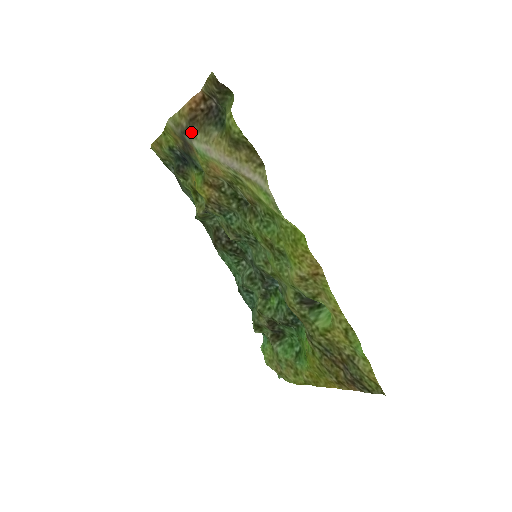
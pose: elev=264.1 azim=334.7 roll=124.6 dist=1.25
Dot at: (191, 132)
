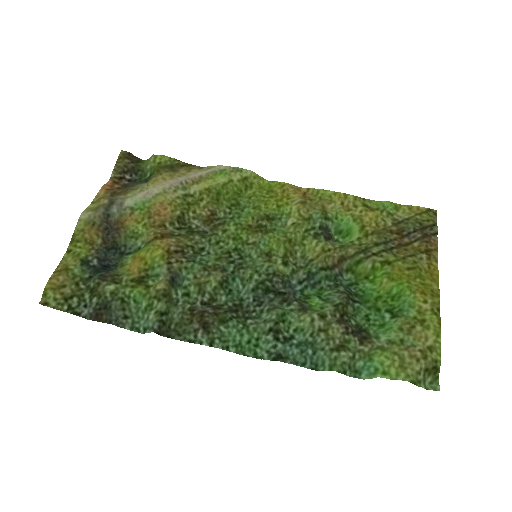
Dot at: (118, 198)
